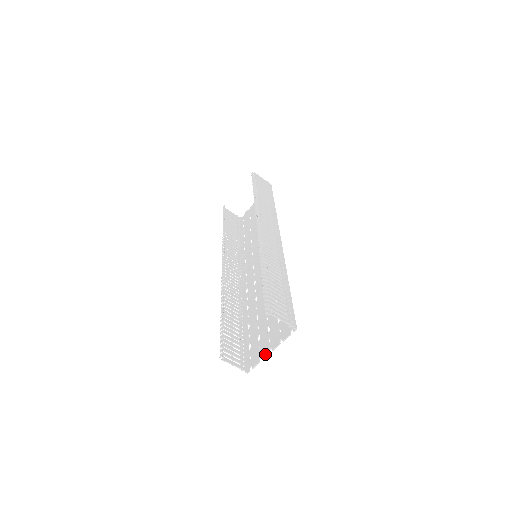
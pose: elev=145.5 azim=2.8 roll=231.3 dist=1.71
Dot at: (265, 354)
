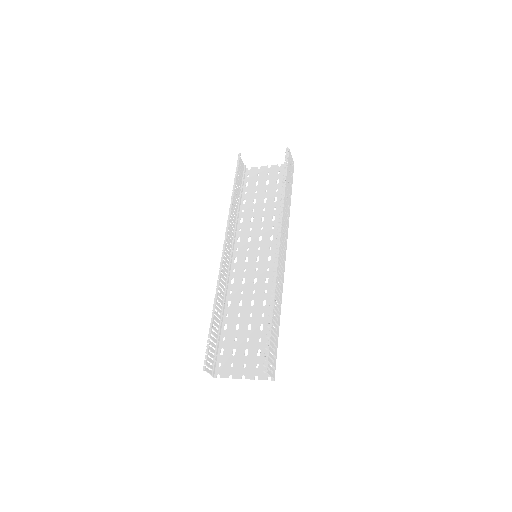
Dot at: (237, 376)
